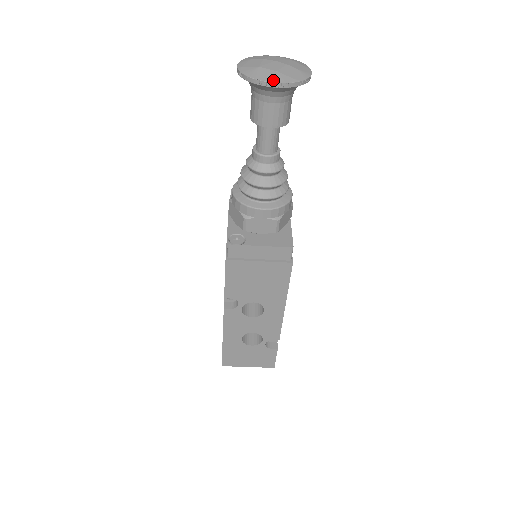
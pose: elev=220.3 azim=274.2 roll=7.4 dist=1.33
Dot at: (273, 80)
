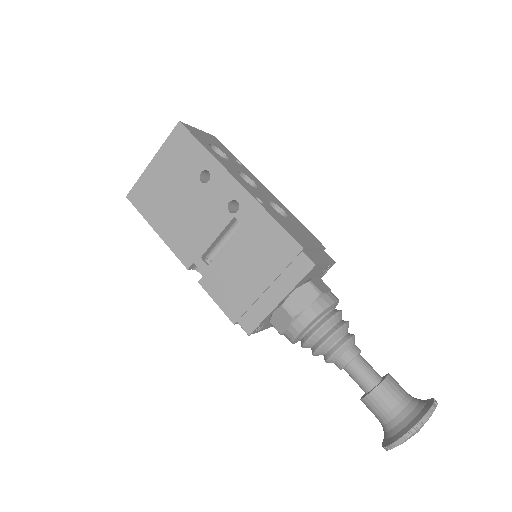
Dot at: occluded
